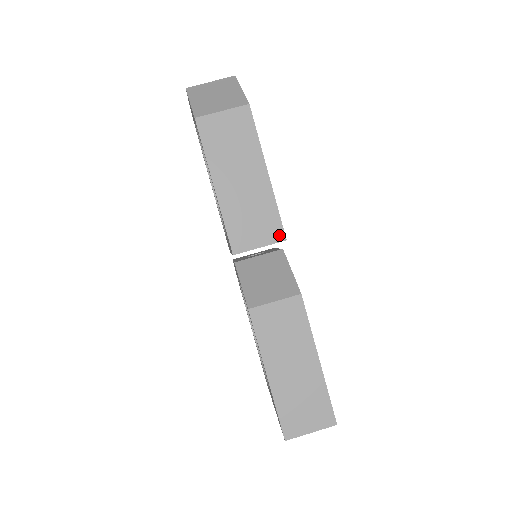
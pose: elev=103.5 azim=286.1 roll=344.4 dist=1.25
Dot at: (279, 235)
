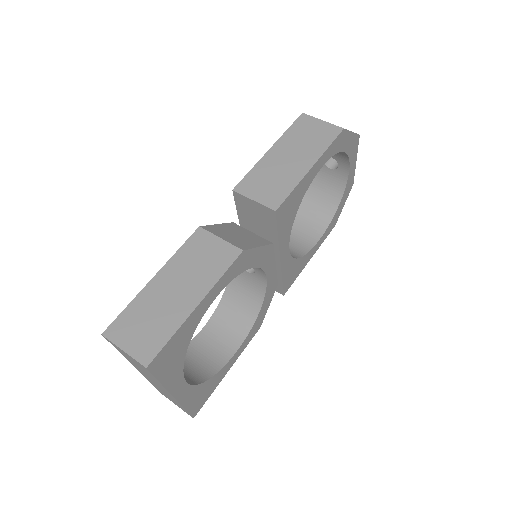
Dot at: (275, 204)
